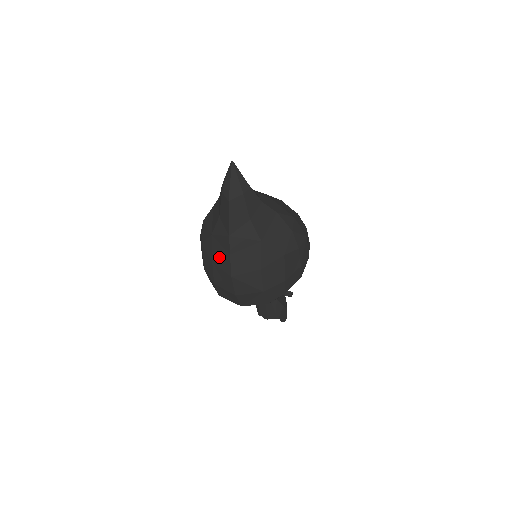
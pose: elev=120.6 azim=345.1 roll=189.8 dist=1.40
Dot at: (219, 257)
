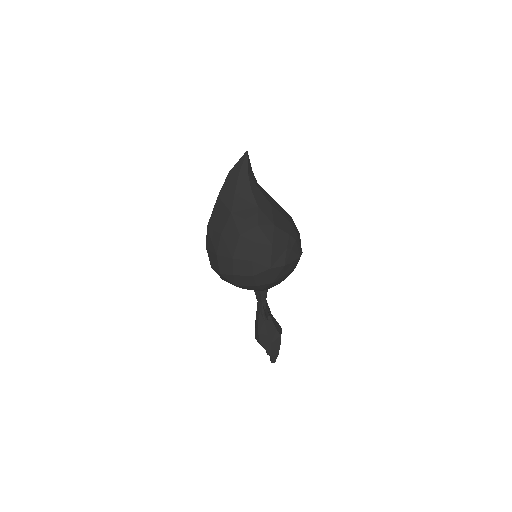
Dot at: occluded
